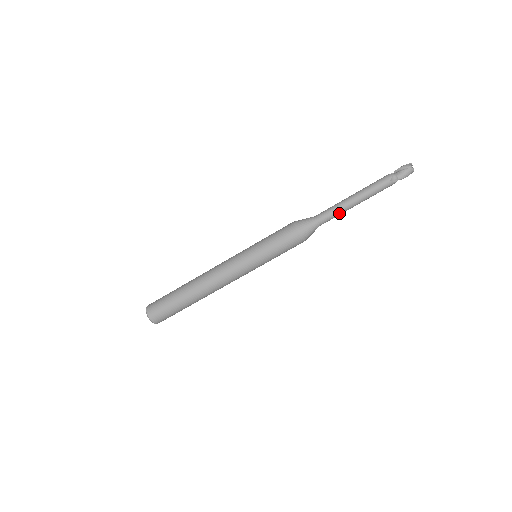
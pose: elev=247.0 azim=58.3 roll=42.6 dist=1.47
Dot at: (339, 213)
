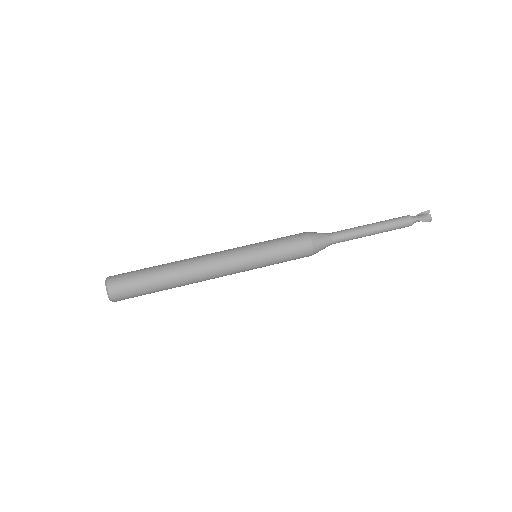
Dot at: (354, 233)
